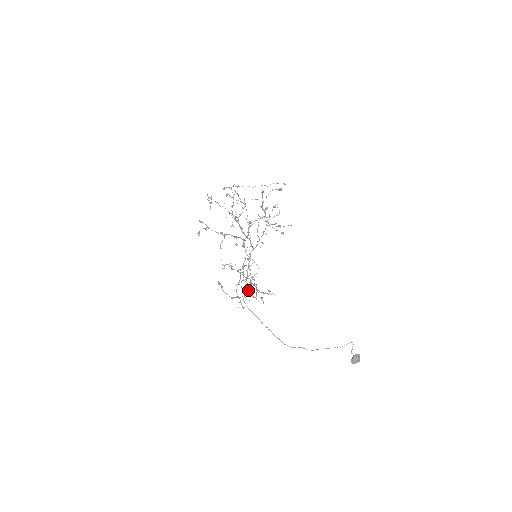
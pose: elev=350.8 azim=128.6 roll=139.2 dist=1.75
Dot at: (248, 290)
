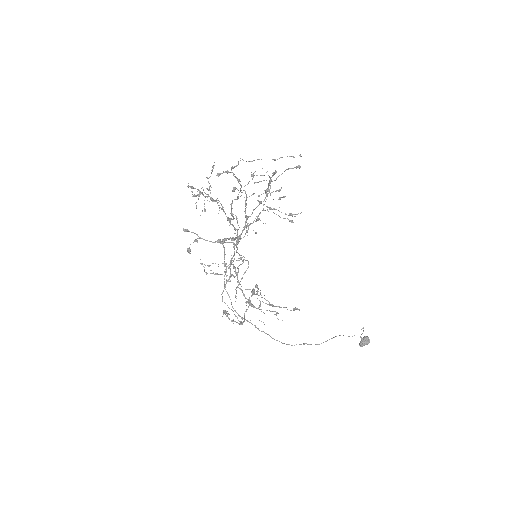
Dot at: (251, 303)
